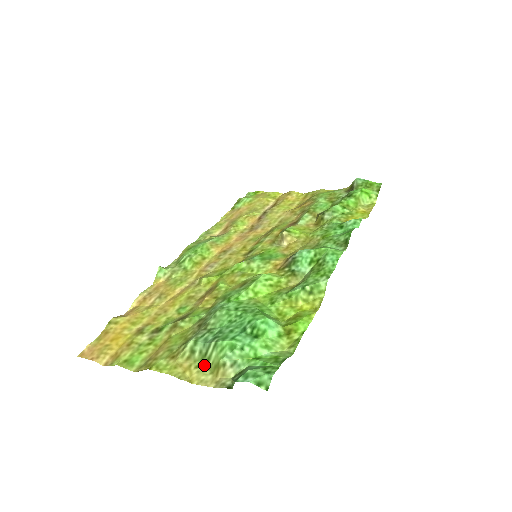
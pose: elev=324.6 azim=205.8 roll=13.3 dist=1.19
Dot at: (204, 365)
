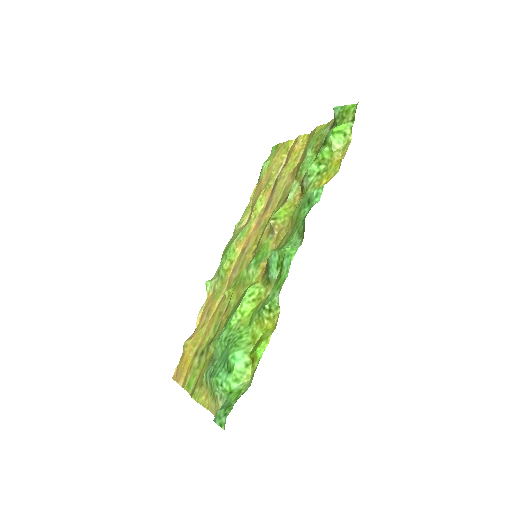
Dot at: (213, 394)
